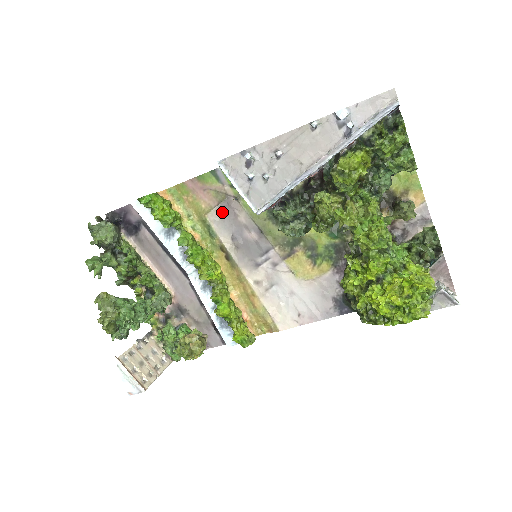
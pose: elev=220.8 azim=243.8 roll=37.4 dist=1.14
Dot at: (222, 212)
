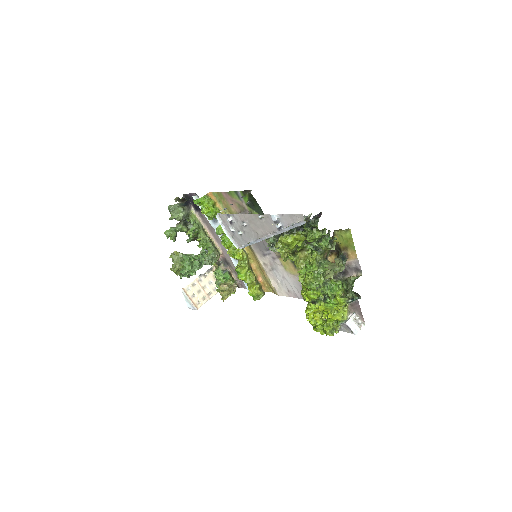
Dot at: occluded
